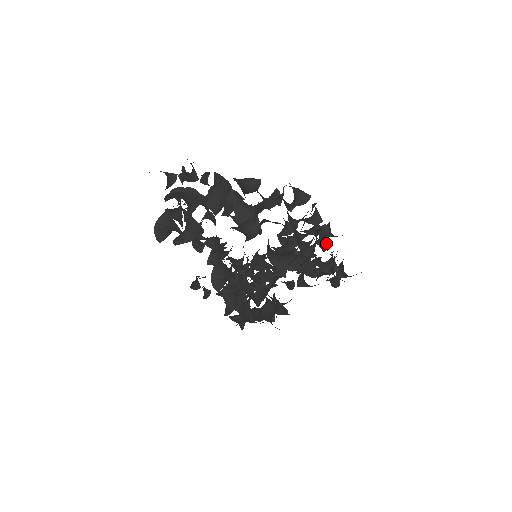
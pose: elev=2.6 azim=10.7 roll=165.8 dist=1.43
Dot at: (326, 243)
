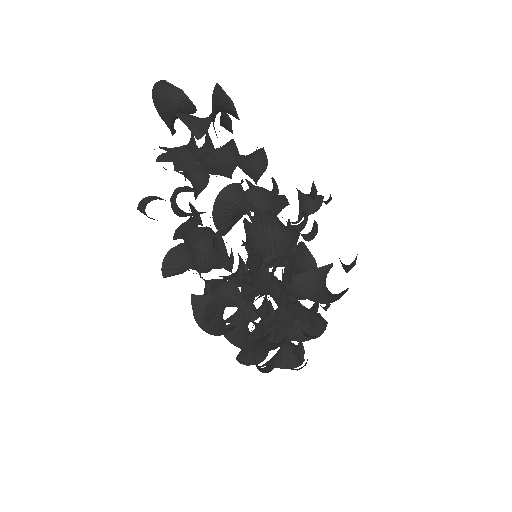
Dot at: (318, 333)
